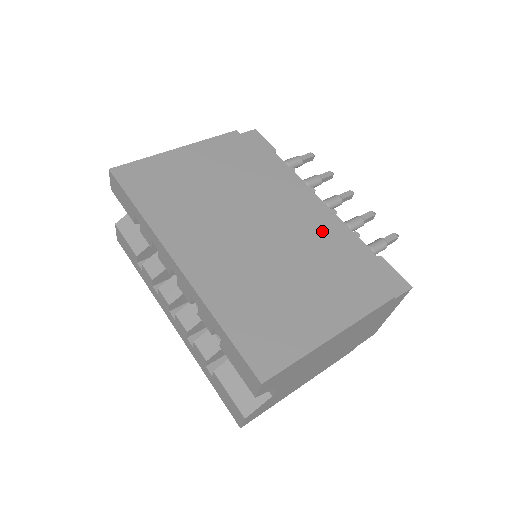
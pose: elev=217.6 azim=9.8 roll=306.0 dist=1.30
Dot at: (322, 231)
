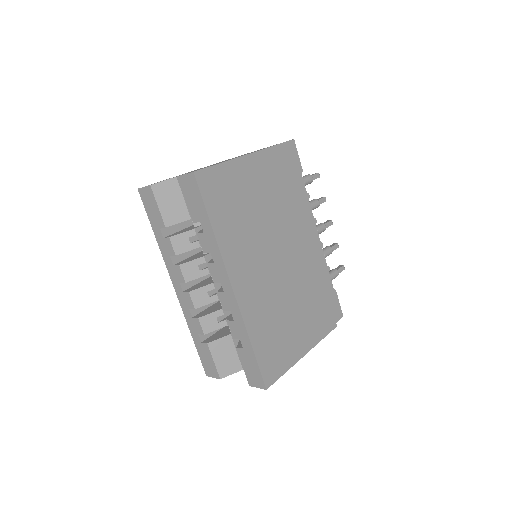
Dot at: (315, 267)
